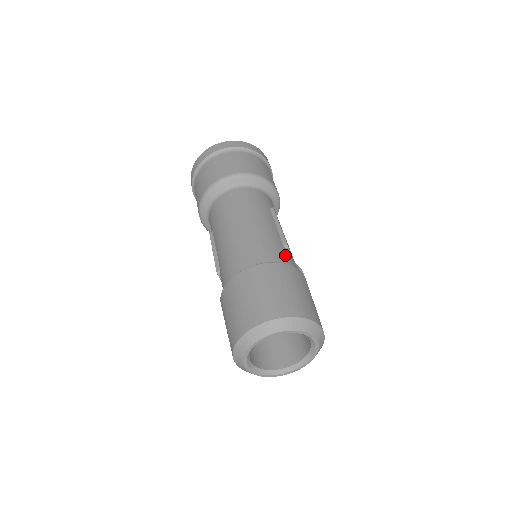
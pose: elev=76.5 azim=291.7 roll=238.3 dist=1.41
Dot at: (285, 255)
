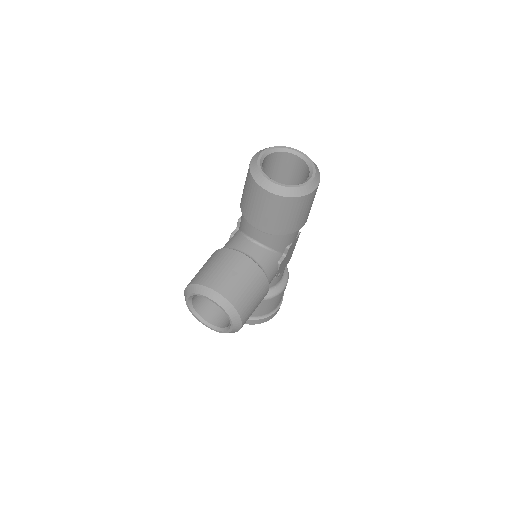
Dot at: occluded
